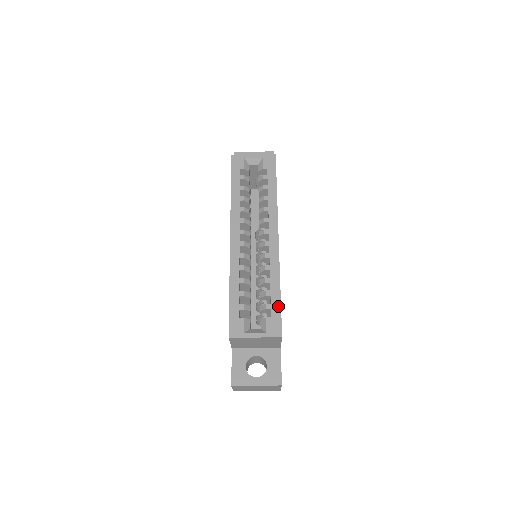
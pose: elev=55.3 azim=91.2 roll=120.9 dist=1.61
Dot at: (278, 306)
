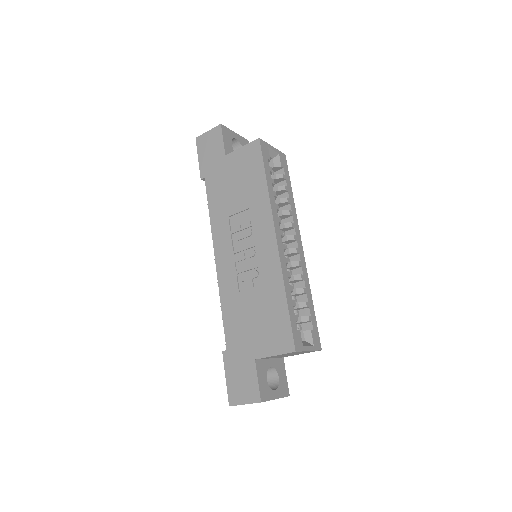
Dot at: (315, 318)
